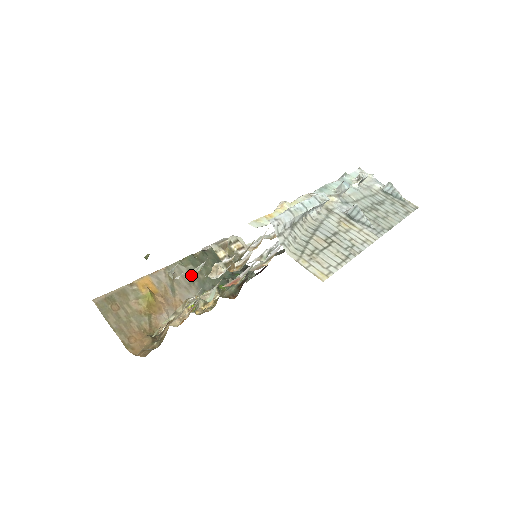
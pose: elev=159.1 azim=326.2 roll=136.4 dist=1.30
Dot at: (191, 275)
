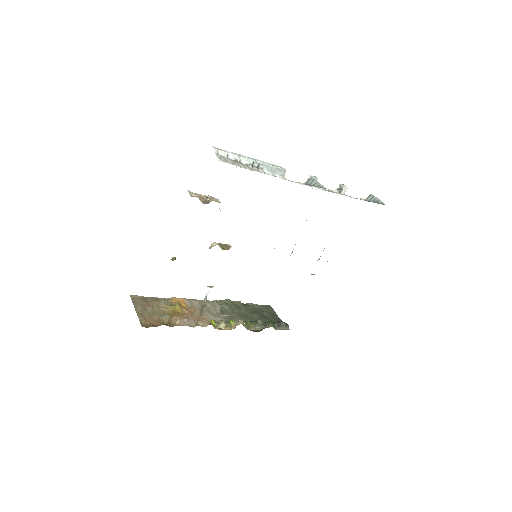
Dot at: occluded
